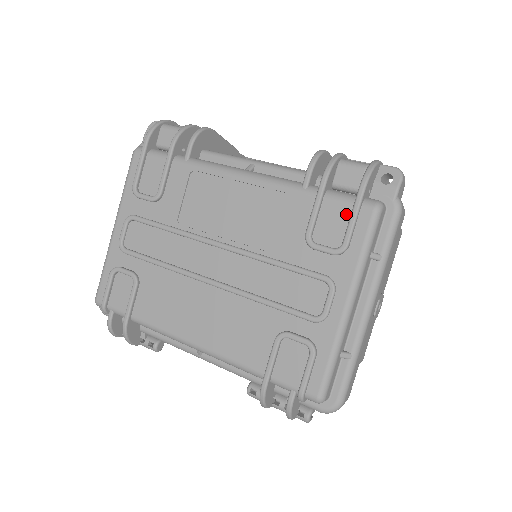
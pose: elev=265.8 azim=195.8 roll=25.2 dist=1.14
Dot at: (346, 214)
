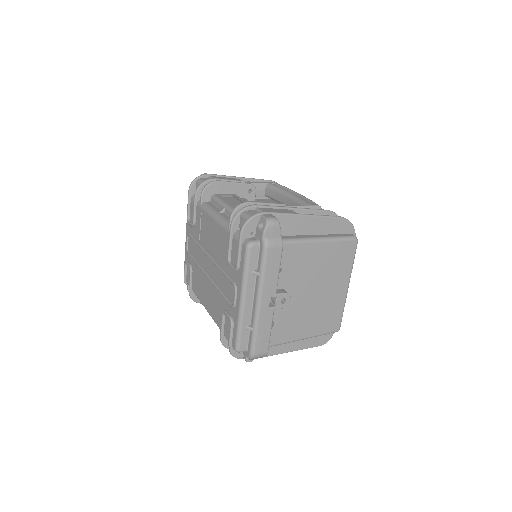
Dot at: occluded
